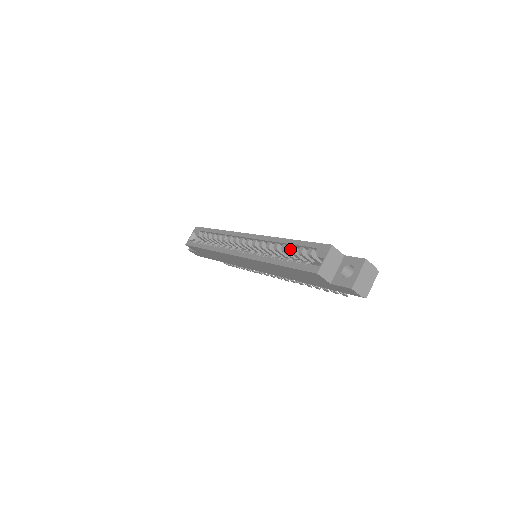
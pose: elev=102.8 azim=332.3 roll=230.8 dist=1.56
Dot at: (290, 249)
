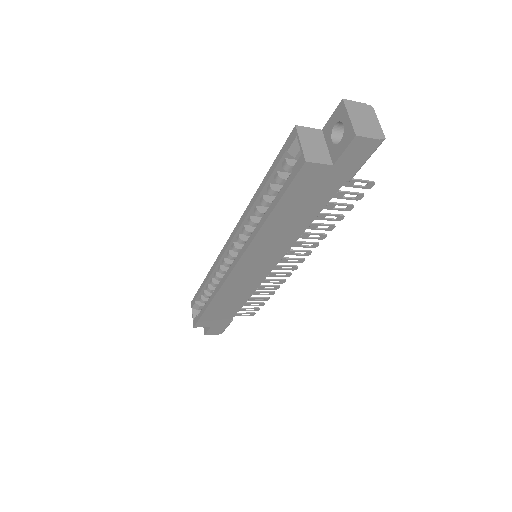
Dot at: (268, 192)
